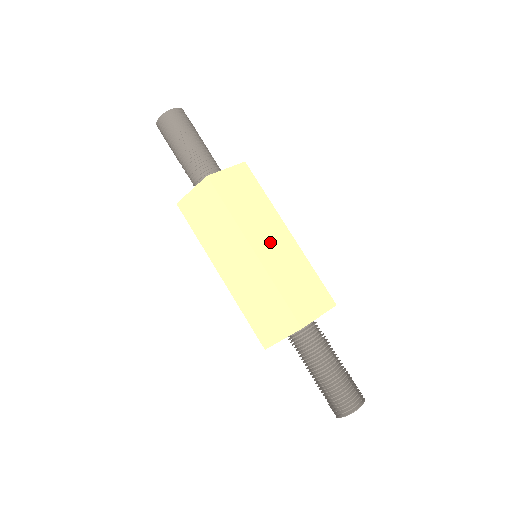
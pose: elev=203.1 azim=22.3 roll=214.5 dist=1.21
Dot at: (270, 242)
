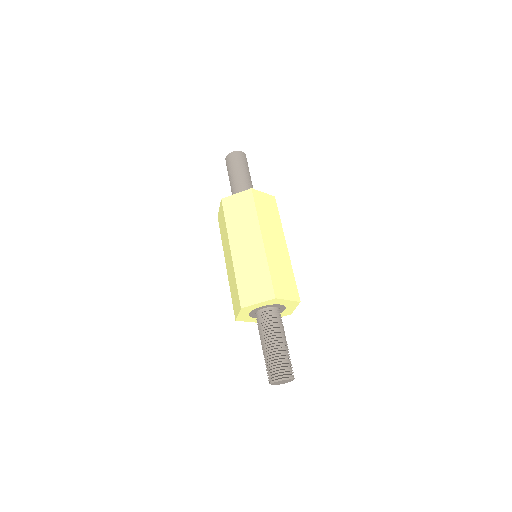
Dot at: (245, 246)
